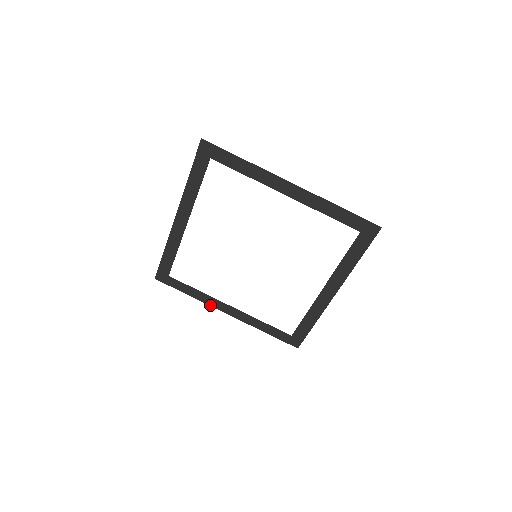
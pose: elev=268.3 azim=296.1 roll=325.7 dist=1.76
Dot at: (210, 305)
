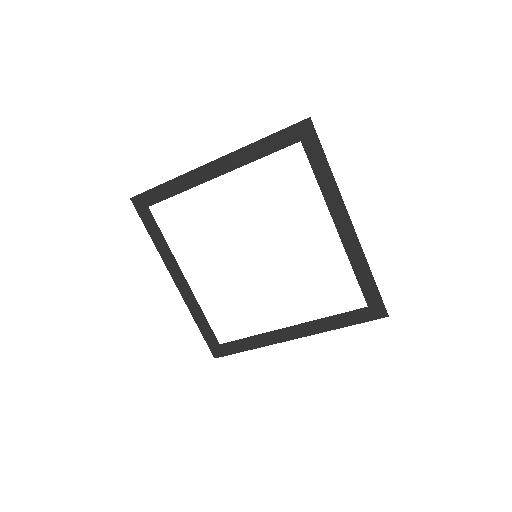
Dot at: (165, 263)
